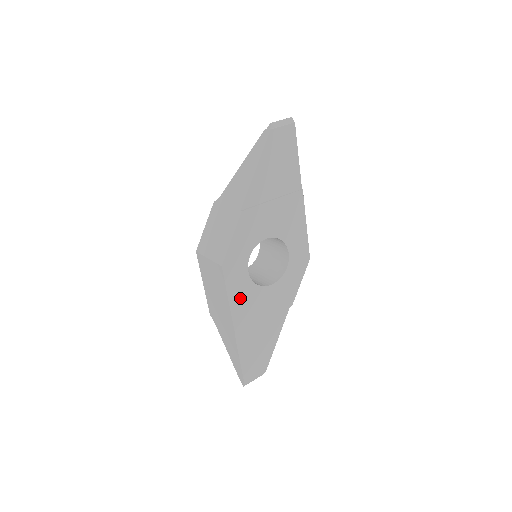
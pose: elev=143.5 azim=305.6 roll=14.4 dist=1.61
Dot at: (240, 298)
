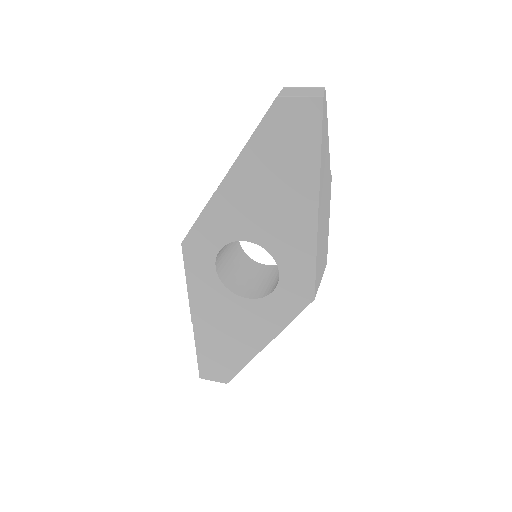
Dot at: (202, 289)
